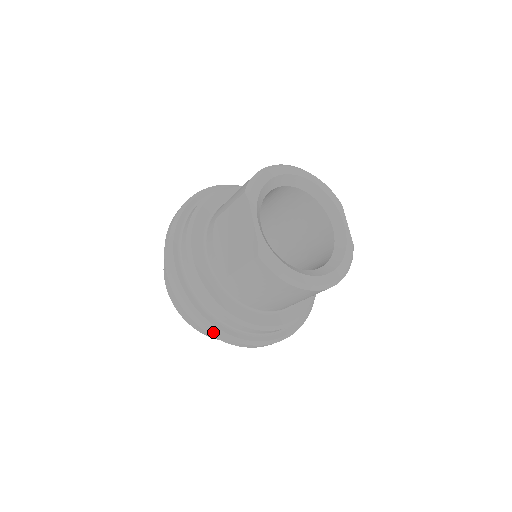
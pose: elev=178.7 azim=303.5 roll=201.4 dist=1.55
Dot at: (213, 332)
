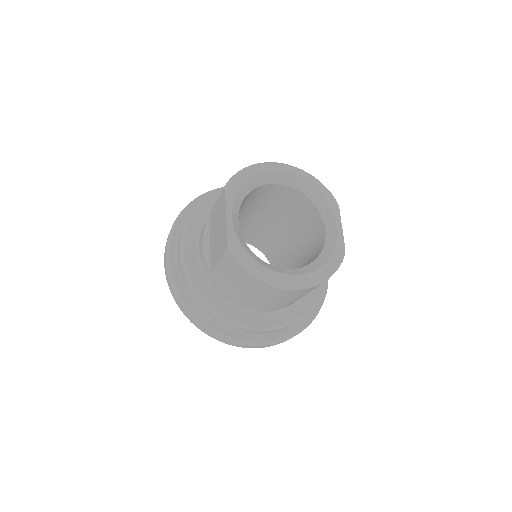
Dot at: (200, 327)
